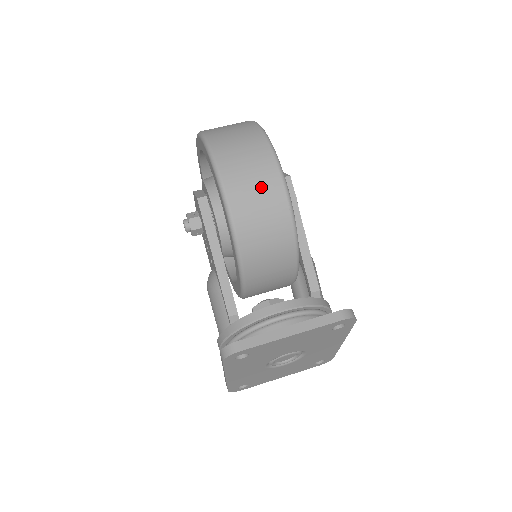
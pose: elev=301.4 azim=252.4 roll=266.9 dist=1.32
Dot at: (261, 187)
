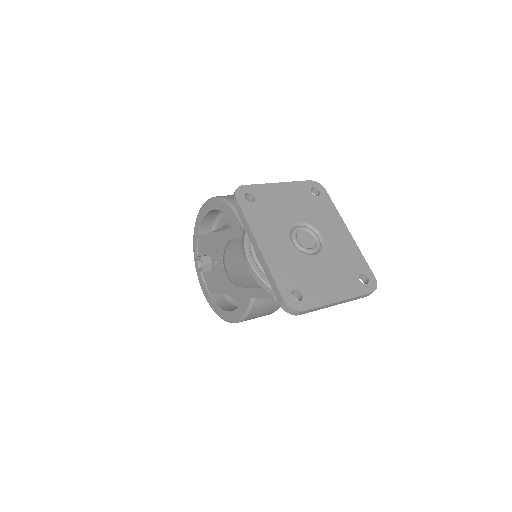
Dot at: occluded
